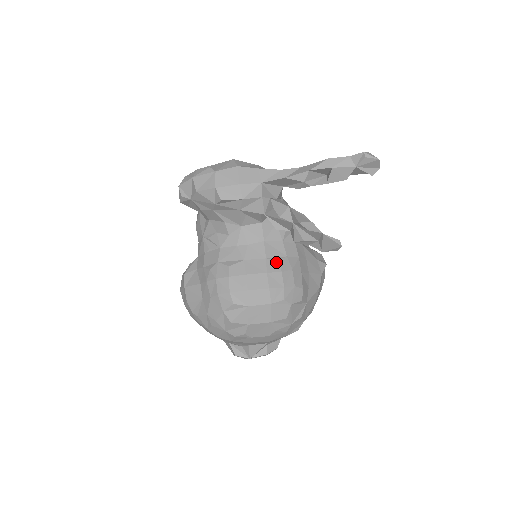
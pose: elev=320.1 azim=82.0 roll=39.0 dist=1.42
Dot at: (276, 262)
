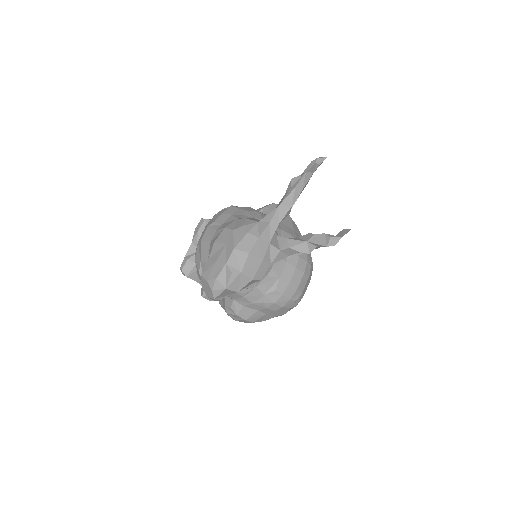
Dot at: (292, 256)
